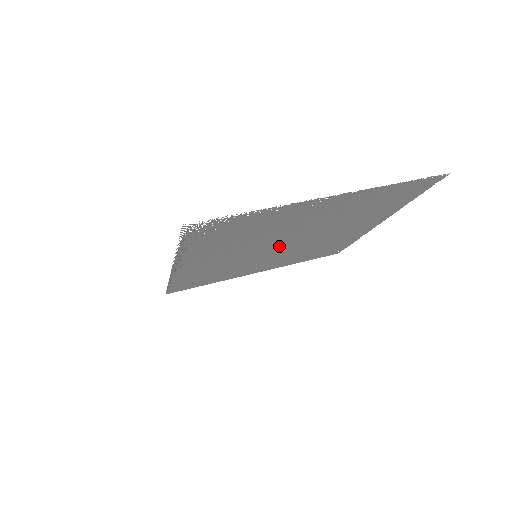
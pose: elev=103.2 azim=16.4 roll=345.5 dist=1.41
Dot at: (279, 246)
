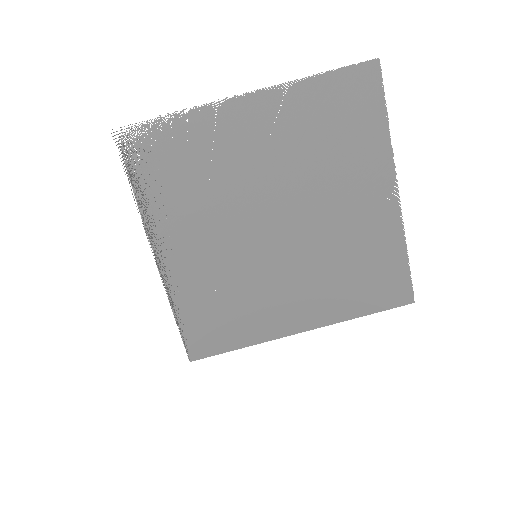
Dot at: (273, 232)
